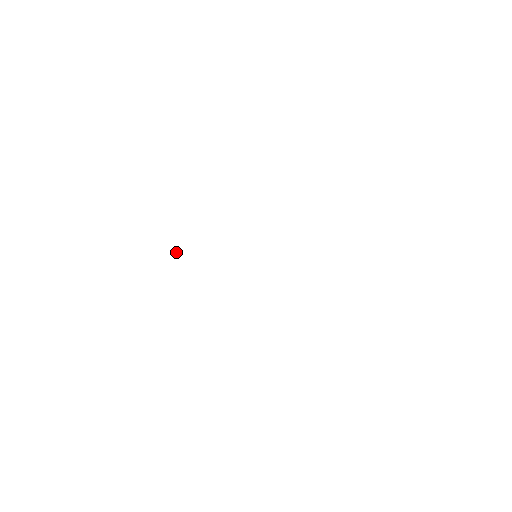
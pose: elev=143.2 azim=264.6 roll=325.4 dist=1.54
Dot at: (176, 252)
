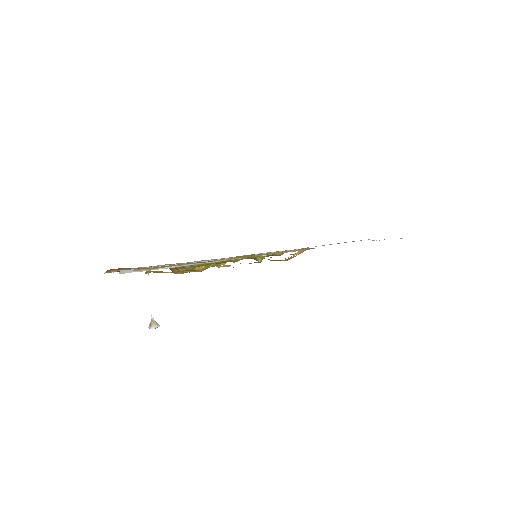
Dot at: (156, 323)
